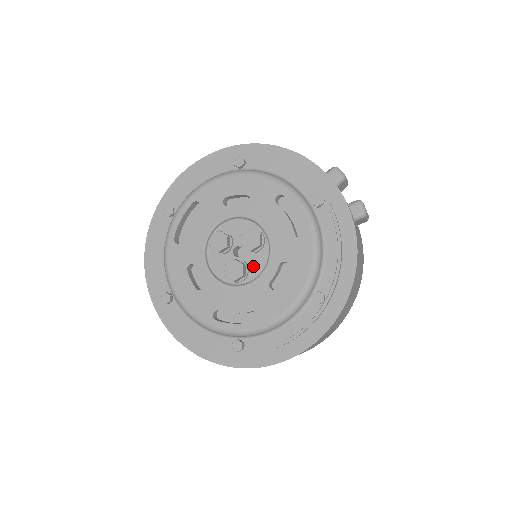
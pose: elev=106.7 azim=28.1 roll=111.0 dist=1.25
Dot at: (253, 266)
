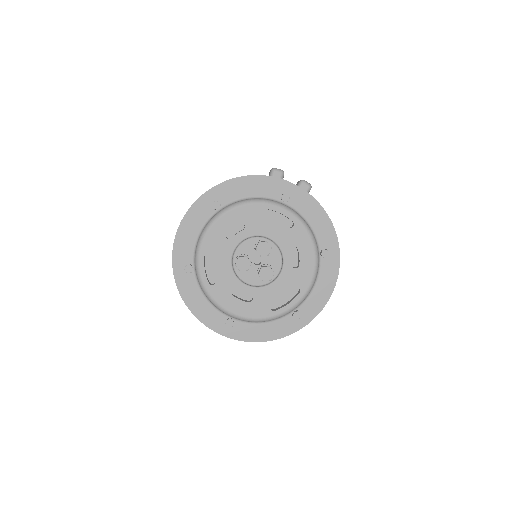
Dot at: (274, 263)
